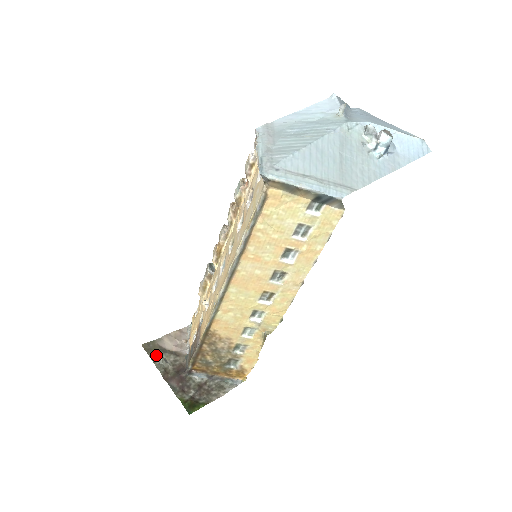
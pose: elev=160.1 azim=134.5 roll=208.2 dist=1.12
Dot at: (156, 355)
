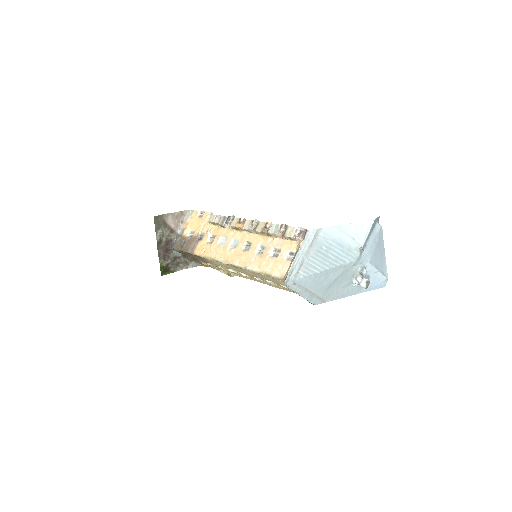
Dot at: (159, 228)
